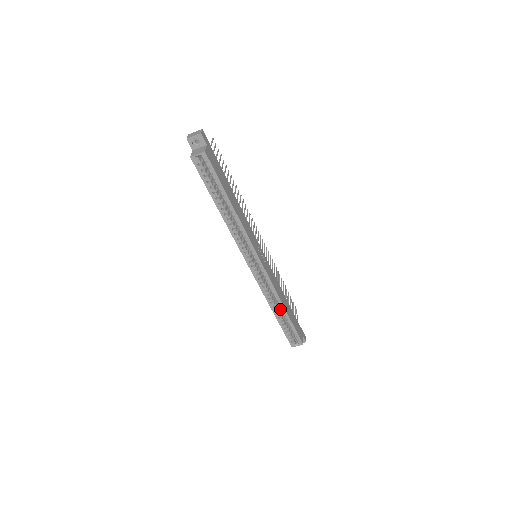
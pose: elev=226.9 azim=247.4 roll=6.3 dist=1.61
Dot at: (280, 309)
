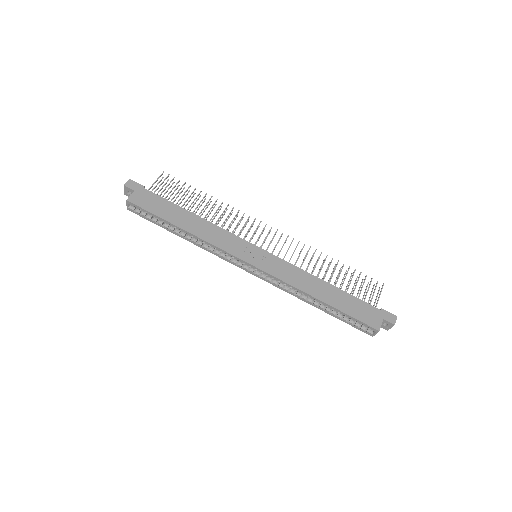
Dot at: (316, 300)
